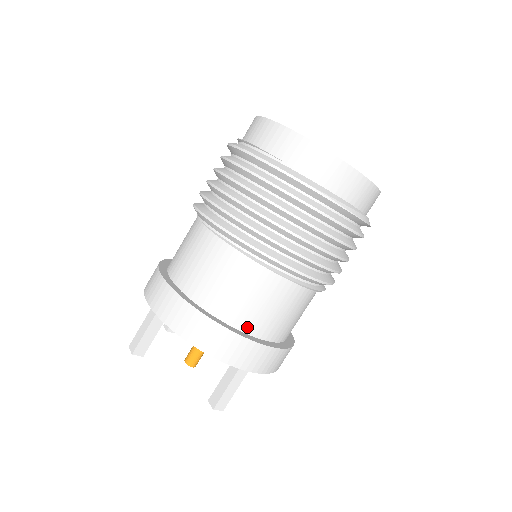
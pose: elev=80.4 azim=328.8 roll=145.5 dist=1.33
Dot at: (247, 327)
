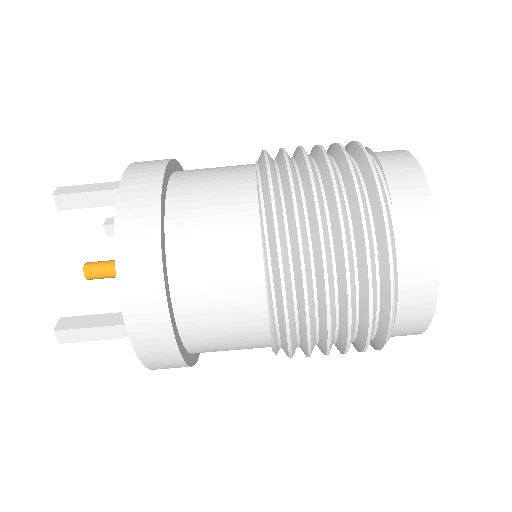
Dot at: (180, 297)
